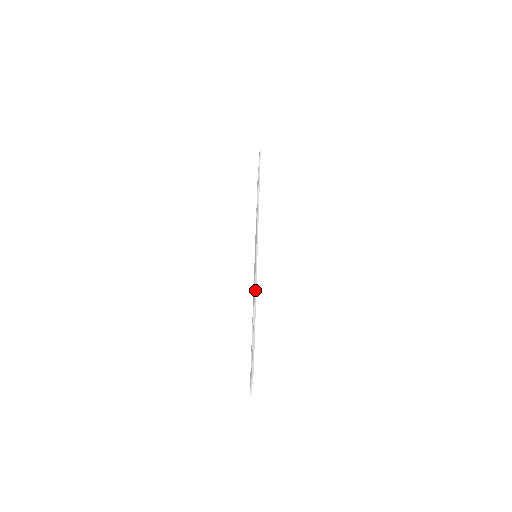
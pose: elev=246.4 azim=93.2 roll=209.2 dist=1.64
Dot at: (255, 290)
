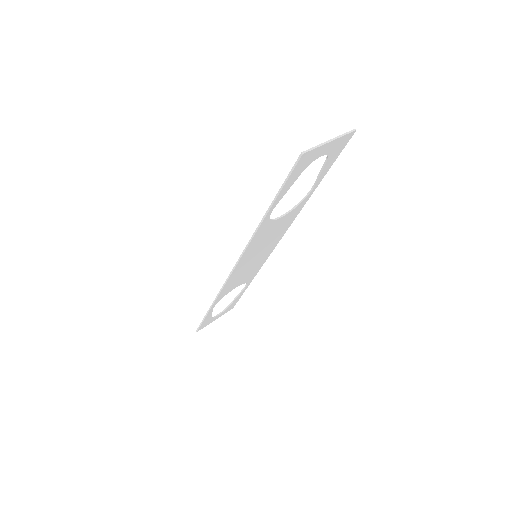
Dot at: (305, 203)
